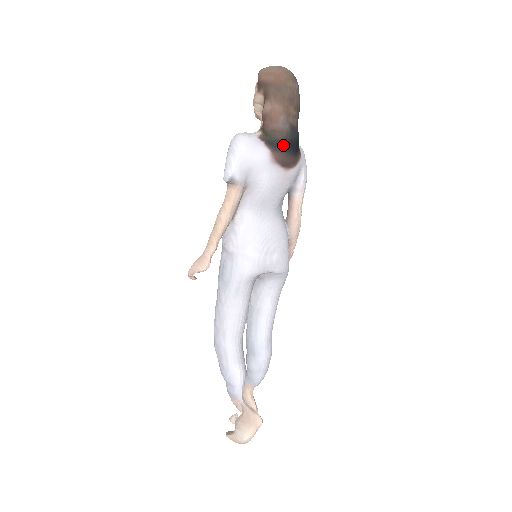
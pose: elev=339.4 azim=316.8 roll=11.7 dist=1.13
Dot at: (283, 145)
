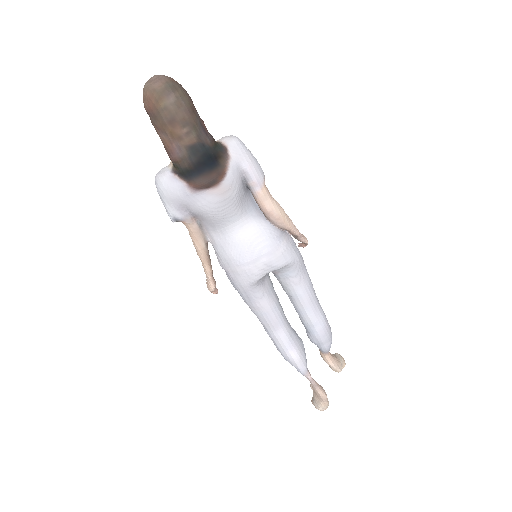
Dot at: (193, 171)
